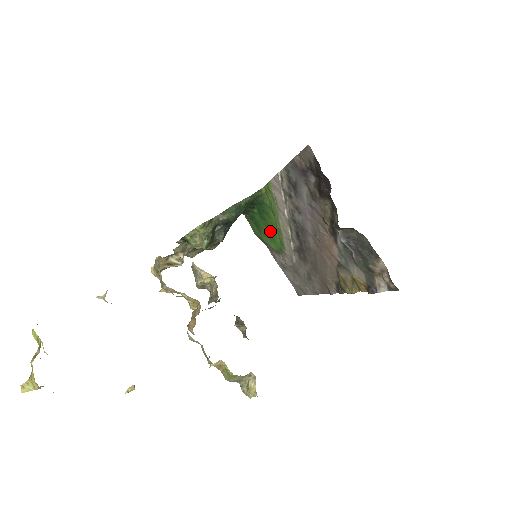
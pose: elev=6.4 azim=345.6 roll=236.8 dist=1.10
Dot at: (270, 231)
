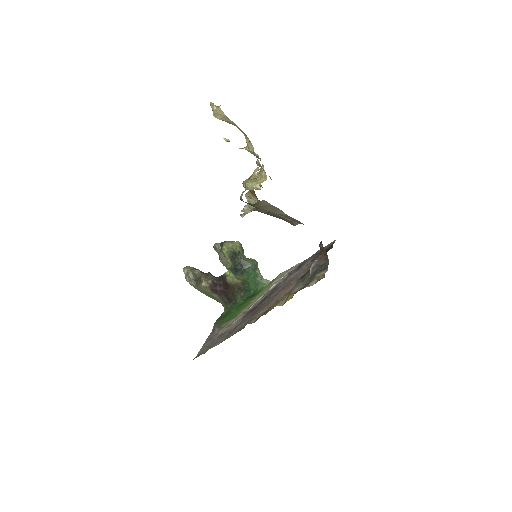
Dot at: (237, 310)
